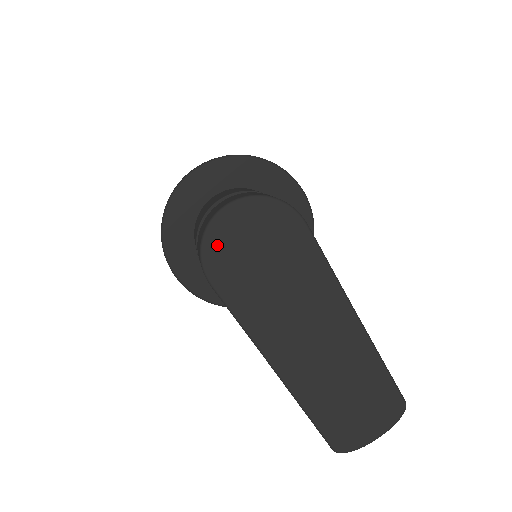
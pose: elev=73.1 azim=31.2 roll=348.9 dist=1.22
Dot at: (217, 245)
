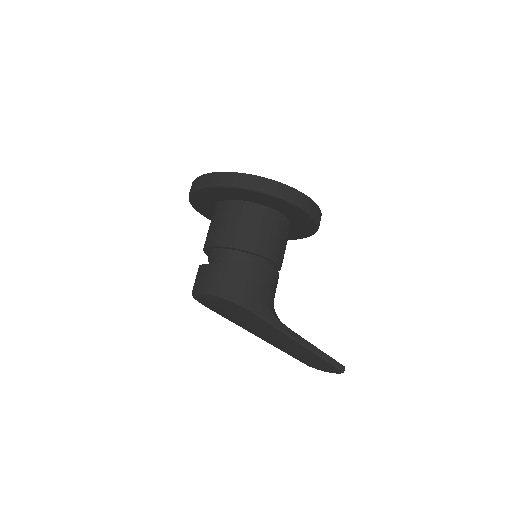
Dot at: (202, 302)
